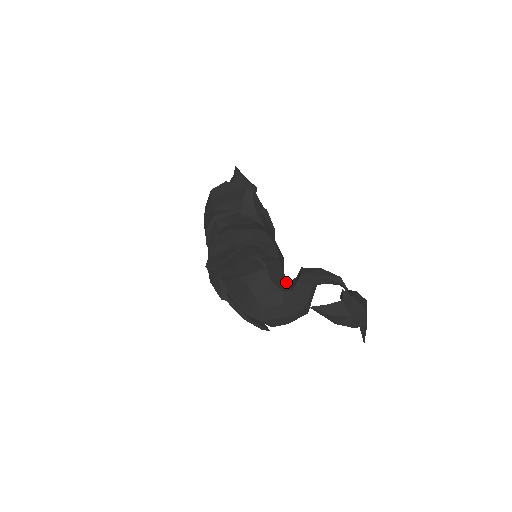
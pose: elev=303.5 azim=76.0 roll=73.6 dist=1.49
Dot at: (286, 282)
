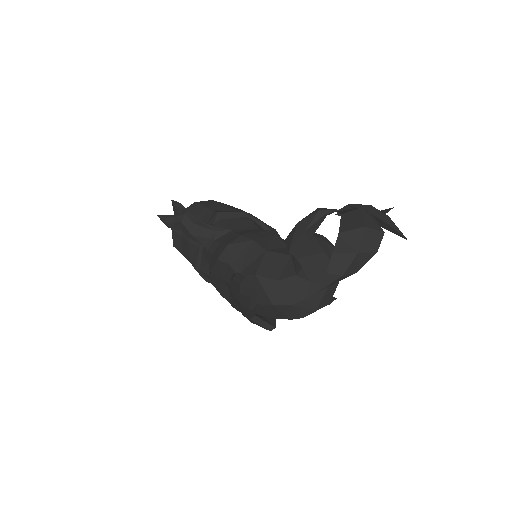
Dot at: (293, 260)
